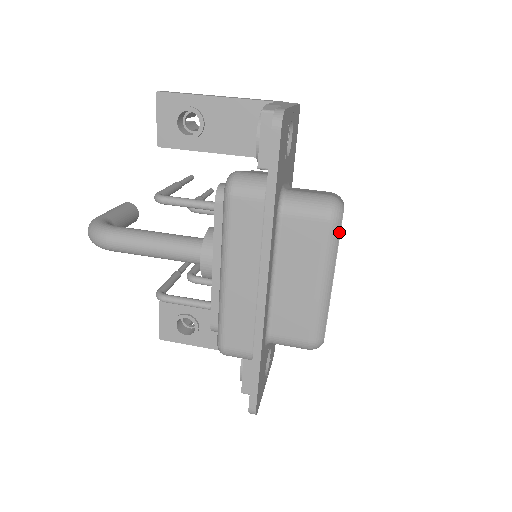
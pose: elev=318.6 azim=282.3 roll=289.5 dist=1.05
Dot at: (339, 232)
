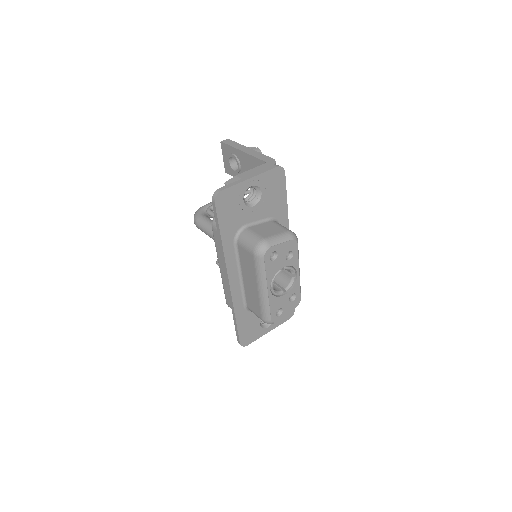
Dot at: (264, 263)
